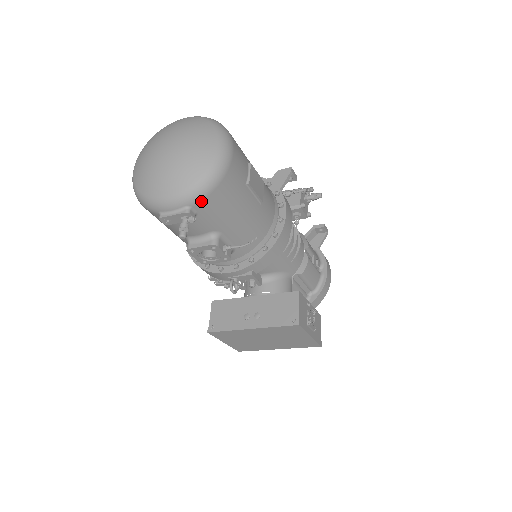
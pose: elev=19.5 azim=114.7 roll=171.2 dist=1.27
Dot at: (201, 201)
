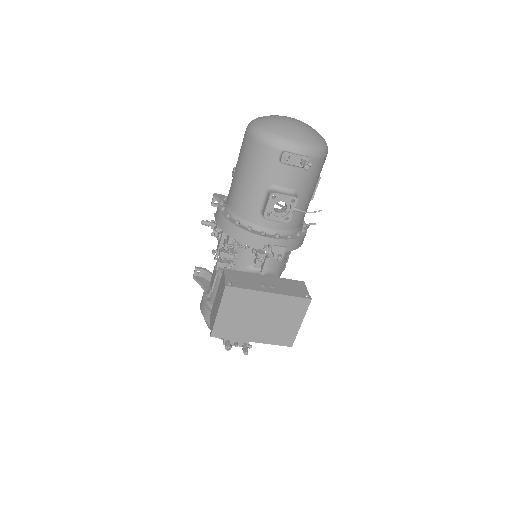
Dot at: (315, 158)
